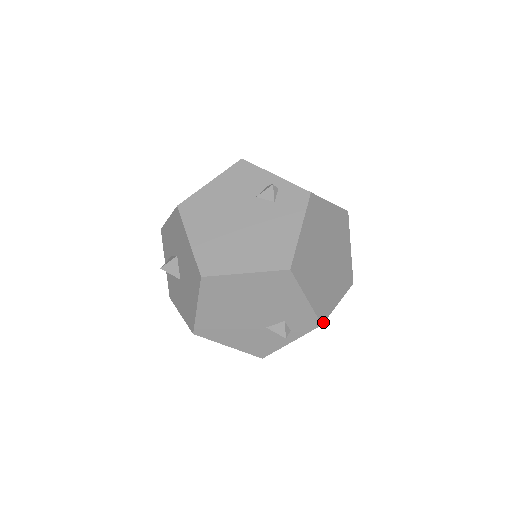
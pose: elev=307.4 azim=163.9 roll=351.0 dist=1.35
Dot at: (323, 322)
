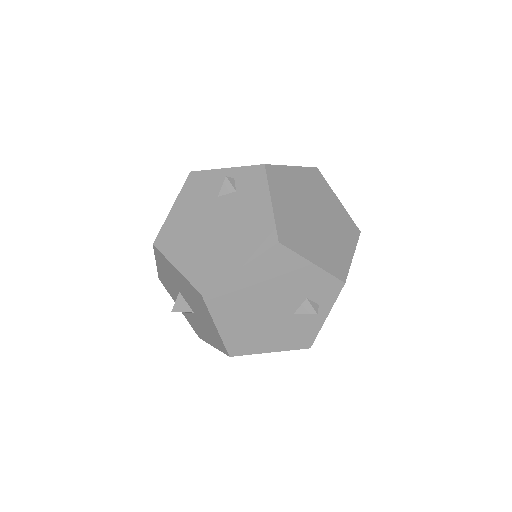
Dot at: (345, 280)
